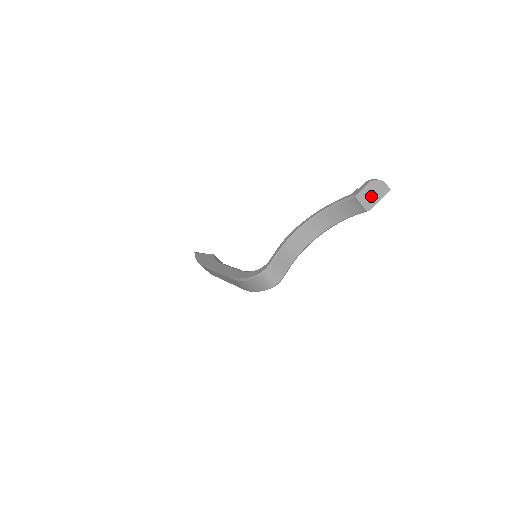
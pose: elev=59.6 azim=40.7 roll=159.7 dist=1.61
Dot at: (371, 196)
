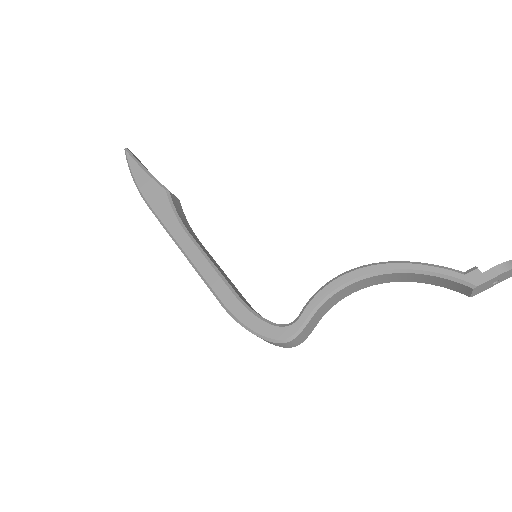
Dot at: (490, 284)
